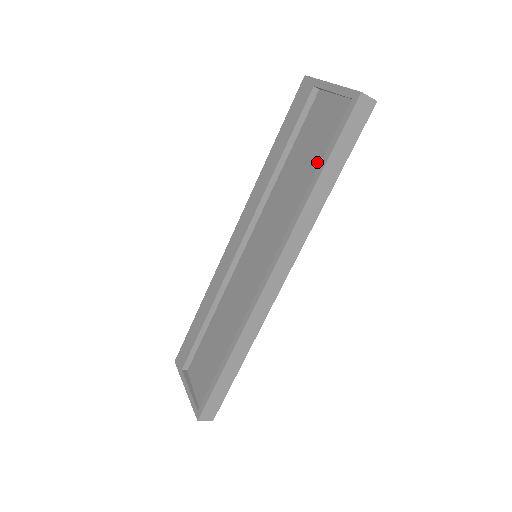
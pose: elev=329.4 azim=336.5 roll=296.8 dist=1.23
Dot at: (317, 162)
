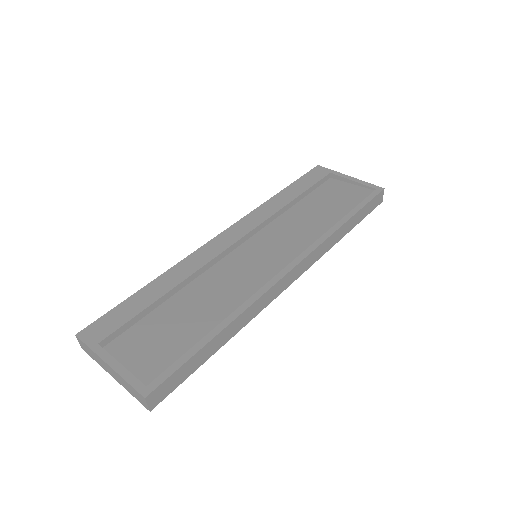
Dot at: (342, 211)
